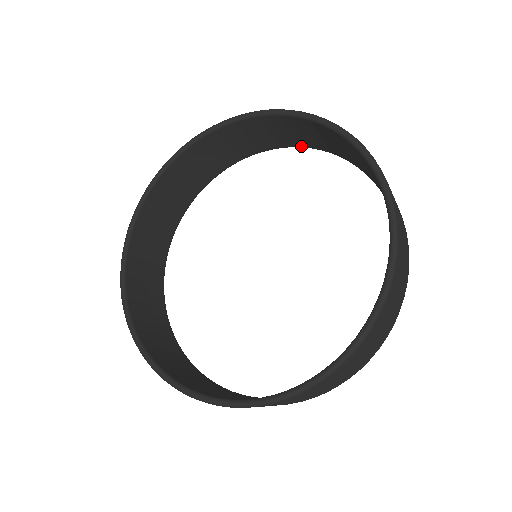
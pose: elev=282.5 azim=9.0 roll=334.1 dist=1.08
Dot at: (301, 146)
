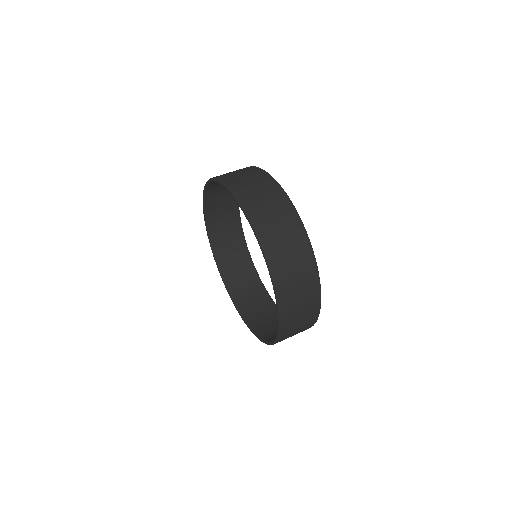
Dot at: occluded
